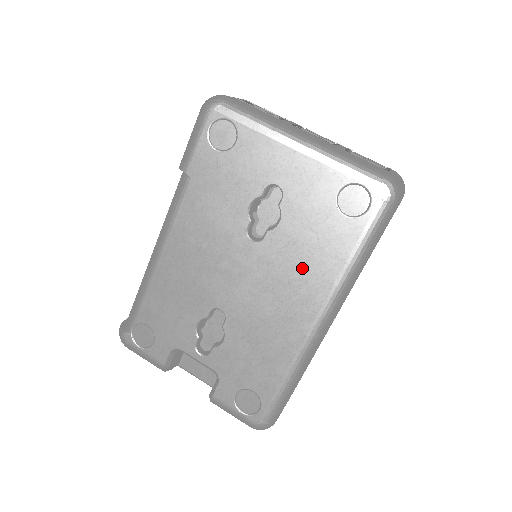
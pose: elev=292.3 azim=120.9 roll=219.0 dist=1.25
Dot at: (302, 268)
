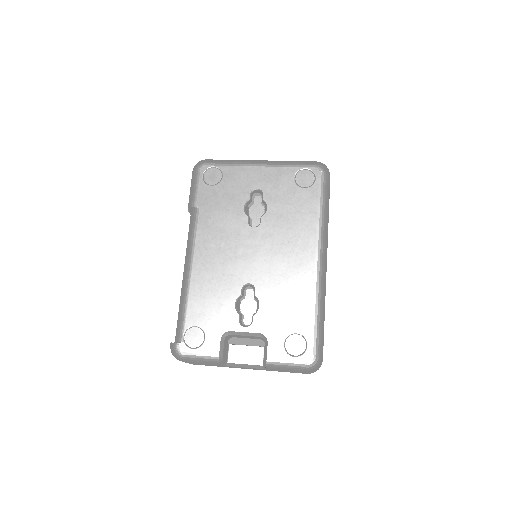
Dot at: (293, 229)
